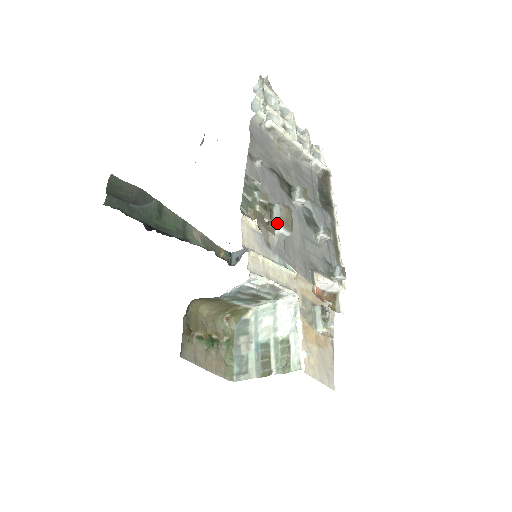
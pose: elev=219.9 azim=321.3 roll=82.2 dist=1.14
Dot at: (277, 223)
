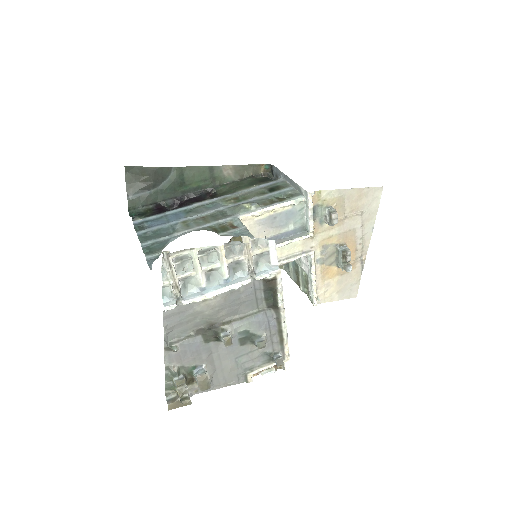
Dot at: occluded
